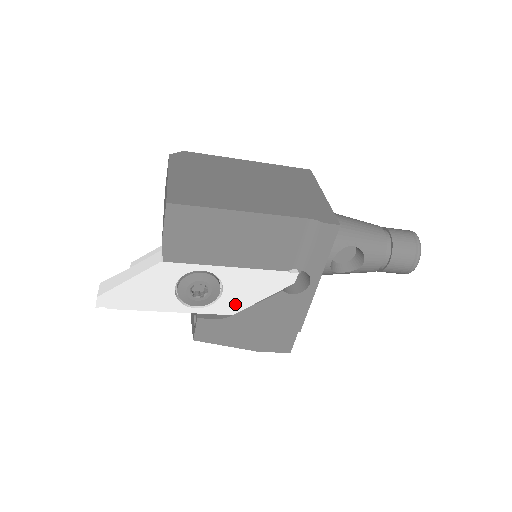
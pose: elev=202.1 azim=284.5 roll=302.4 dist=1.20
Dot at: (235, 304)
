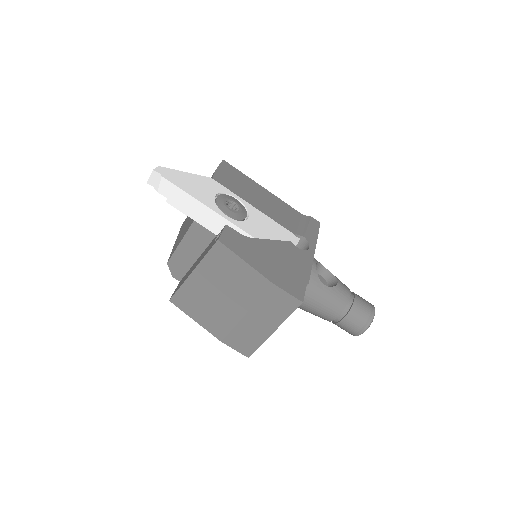
Dot at: (256, 231)
